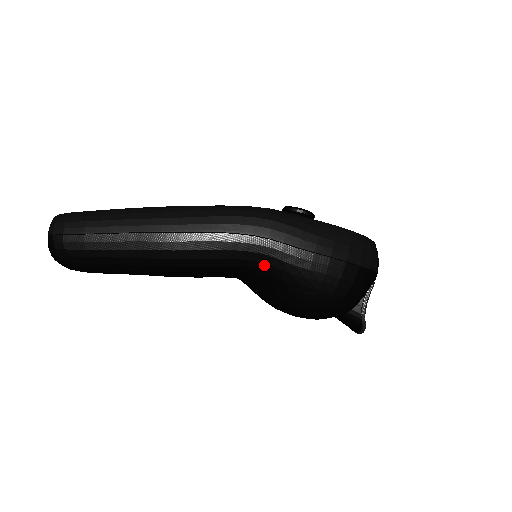
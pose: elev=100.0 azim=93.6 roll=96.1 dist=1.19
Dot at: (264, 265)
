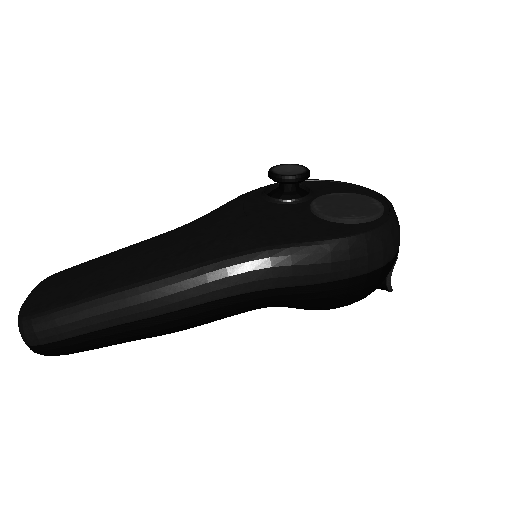
Dot at: (275, 305)
